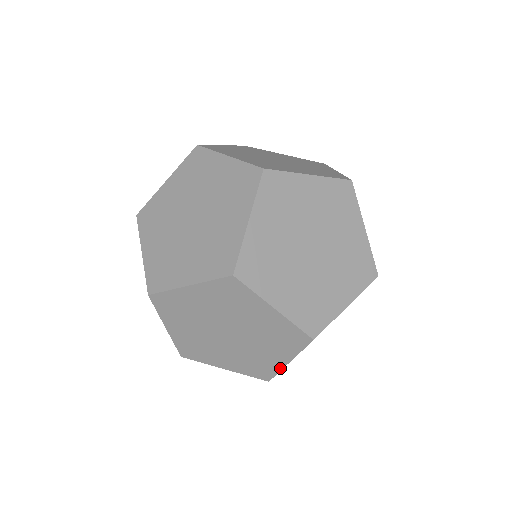
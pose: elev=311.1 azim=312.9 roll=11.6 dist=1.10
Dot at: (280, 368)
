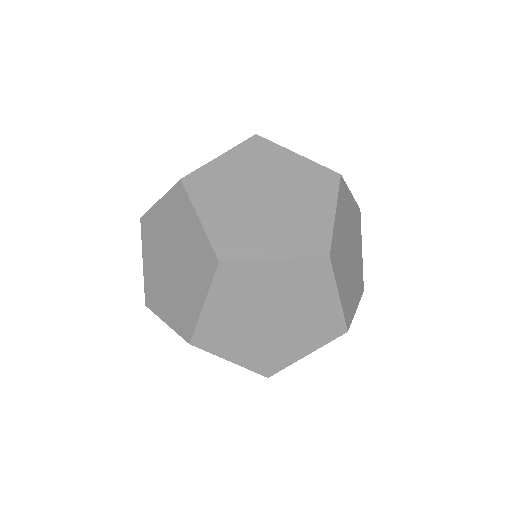
Dot at: (197, 317)
